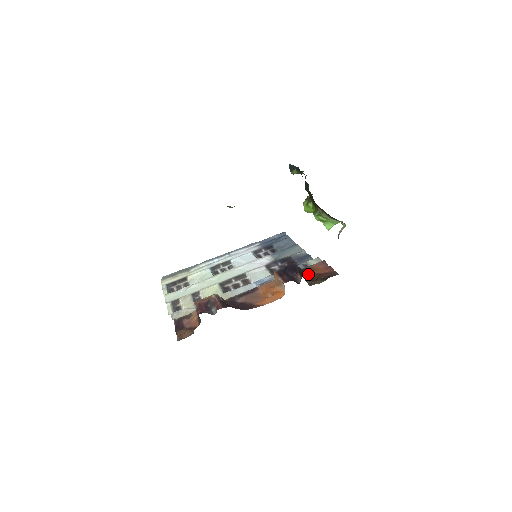
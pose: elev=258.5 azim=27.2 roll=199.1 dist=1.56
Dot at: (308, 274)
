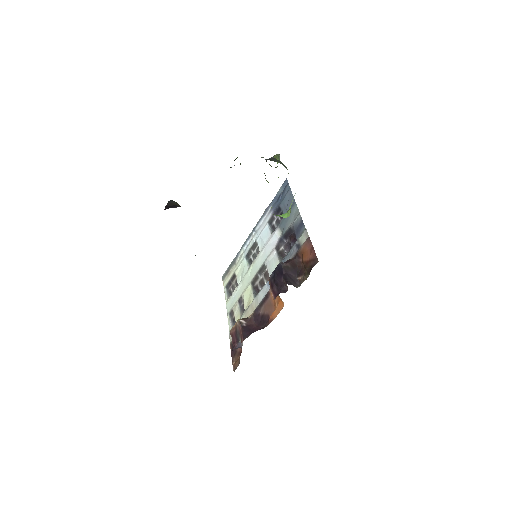
Dot at: (300, 261)
